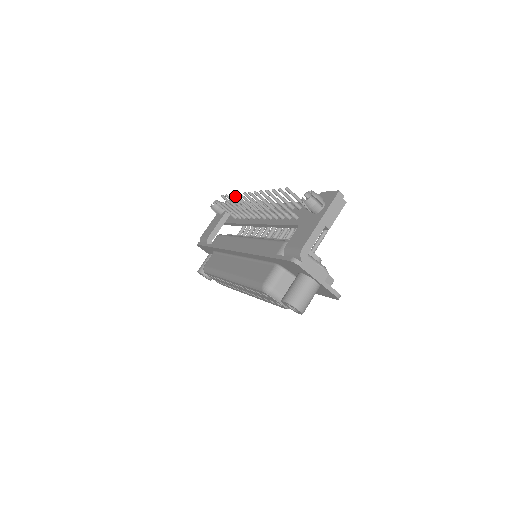
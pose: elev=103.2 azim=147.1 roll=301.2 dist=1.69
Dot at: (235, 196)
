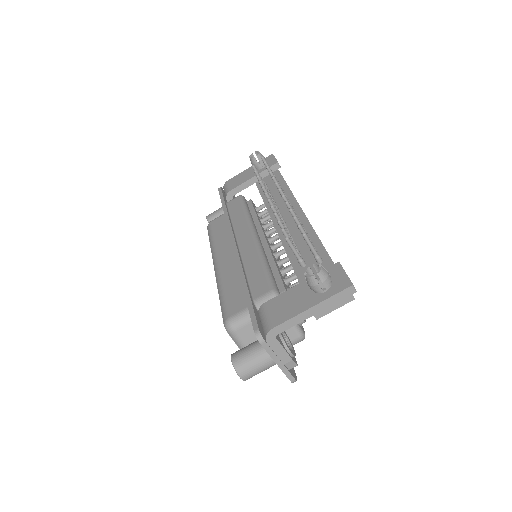
Dot at: (270, 174)
